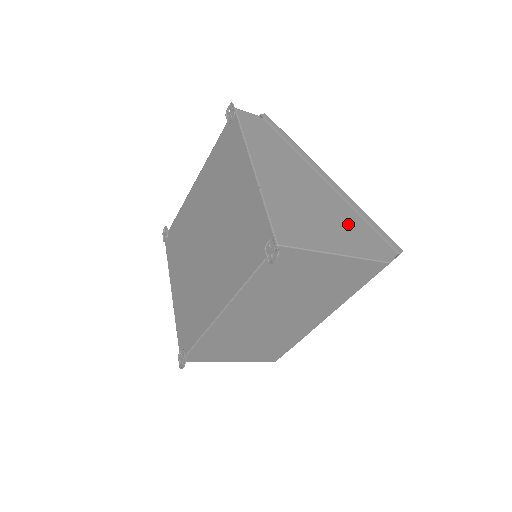
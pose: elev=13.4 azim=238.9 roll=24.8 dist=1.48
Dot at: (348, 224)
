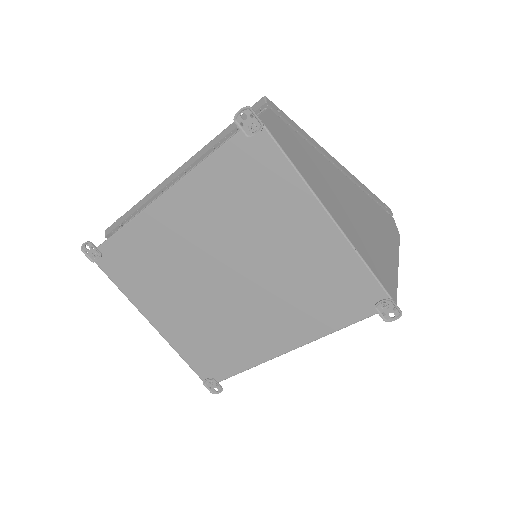
Dot at: (376, 217)
